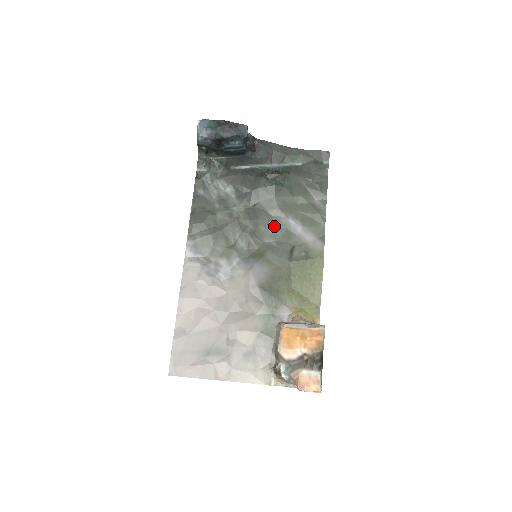
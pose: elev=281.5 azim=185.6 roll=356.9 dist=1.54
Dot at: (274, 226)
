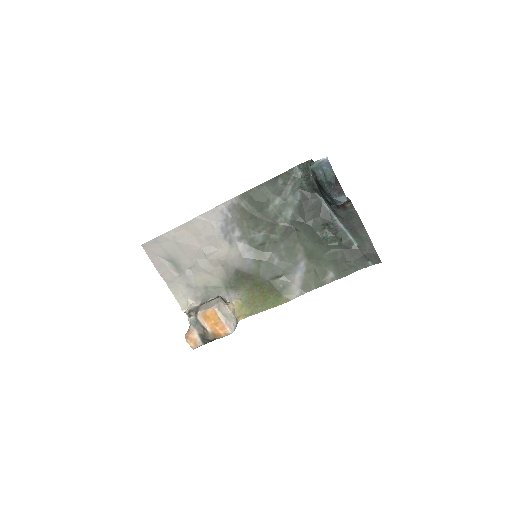
Dot at: (290, 253)
